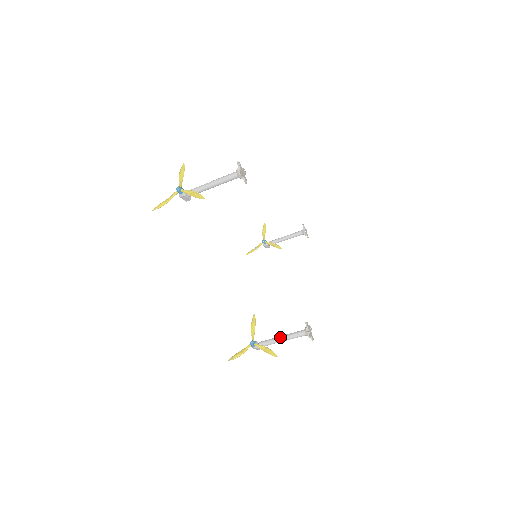
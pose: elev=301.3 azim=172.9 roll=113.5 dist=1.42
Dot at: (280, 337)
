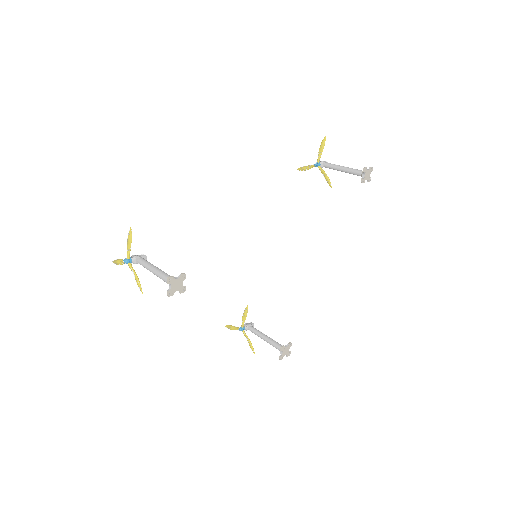
Dot at: (263, 338)
